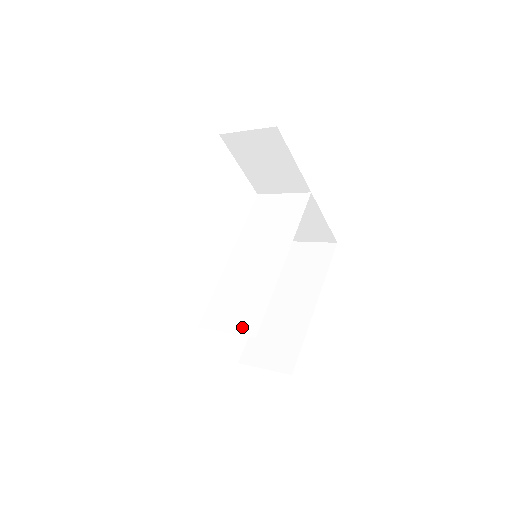
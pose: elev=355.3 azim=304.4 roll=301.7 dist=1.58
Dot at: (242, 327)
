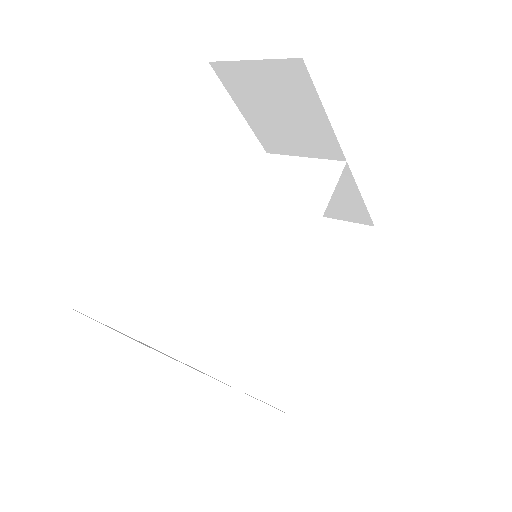
Dot at: (227, 370)
